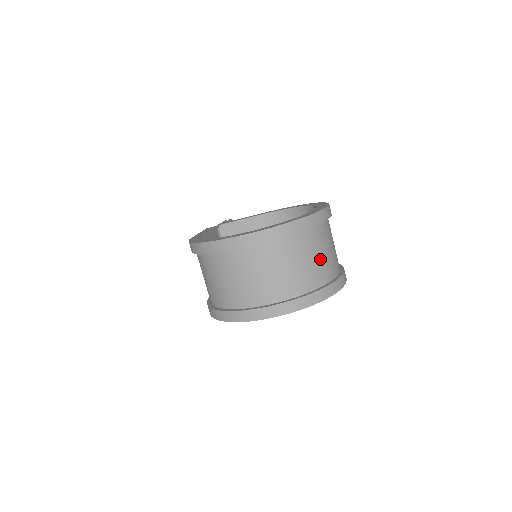
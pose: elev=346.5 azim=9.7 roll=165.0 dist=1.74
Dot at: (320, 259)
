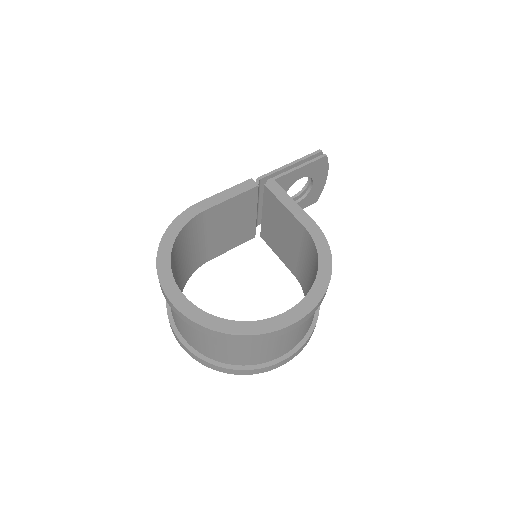
Dot at: (240, 353)
